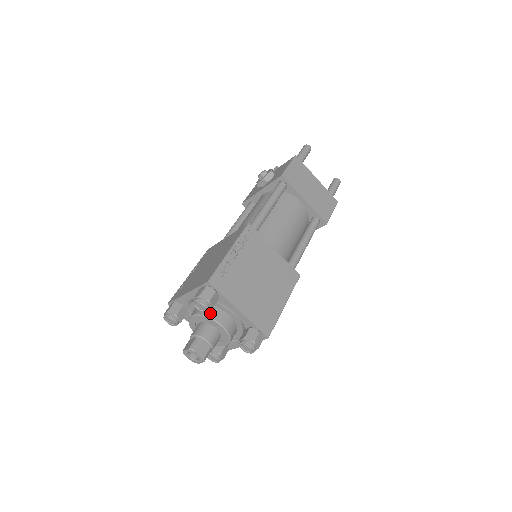
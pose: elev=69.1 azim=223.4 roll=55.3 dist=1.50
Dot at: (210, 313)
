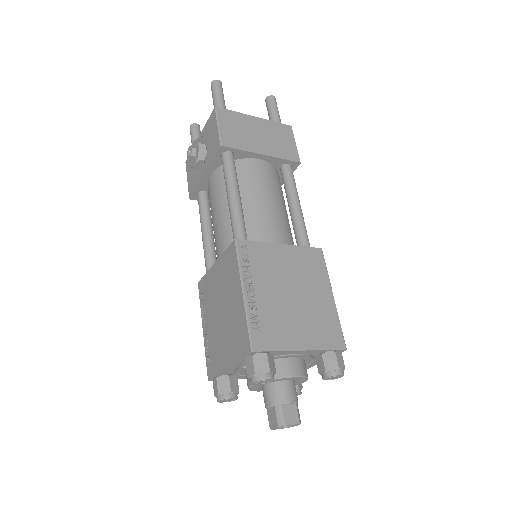
Dot at: occluded
